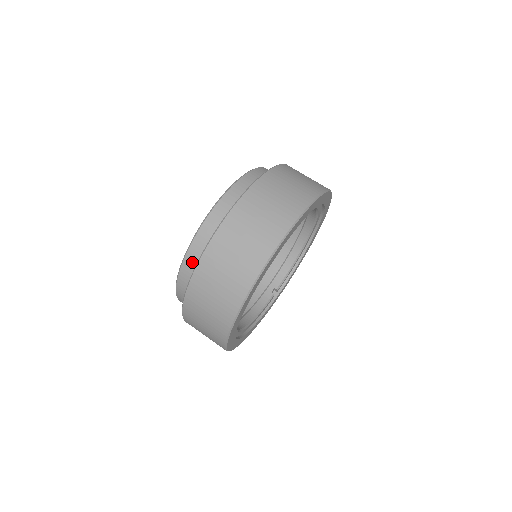
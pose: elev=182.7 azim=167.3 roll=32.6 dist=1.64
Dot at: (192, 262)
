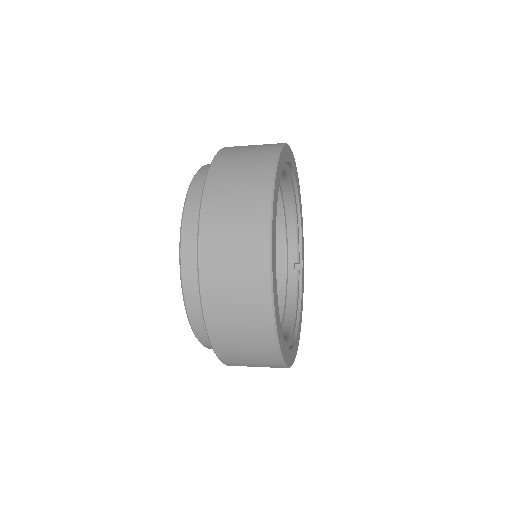
Dot at: (199, 319)
